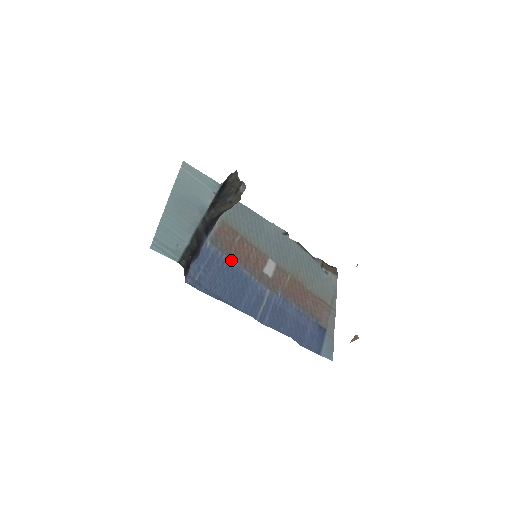
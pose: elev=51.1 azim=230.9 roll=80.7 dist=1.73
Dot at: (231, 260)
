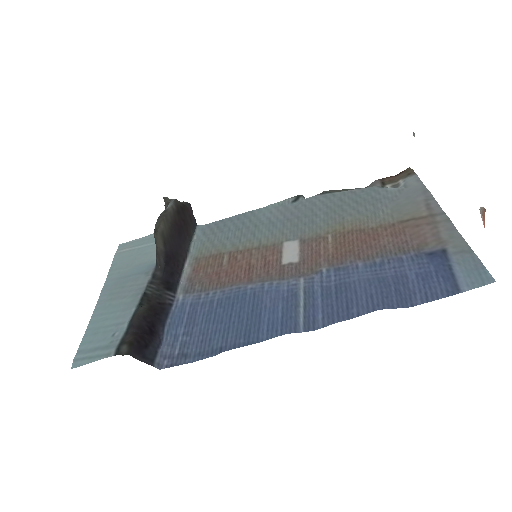
Dot at: (223, 290)
